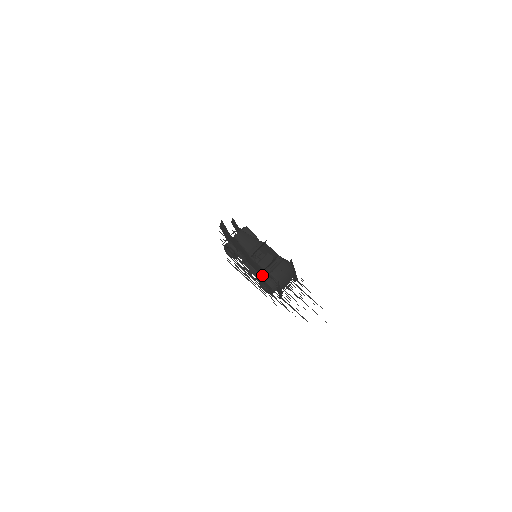
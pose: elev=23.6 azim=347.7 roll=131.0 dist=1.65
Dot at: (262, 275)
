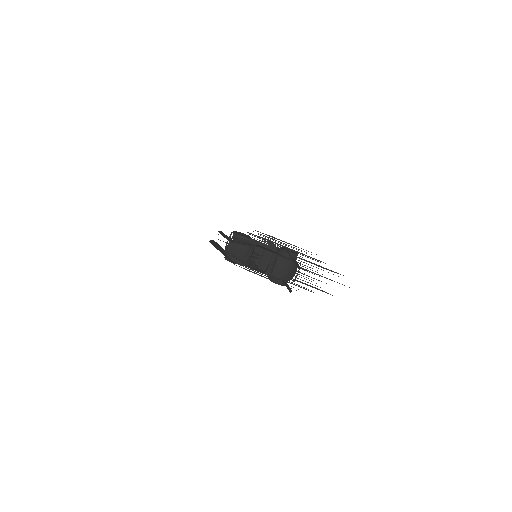
Dot at: occluded
